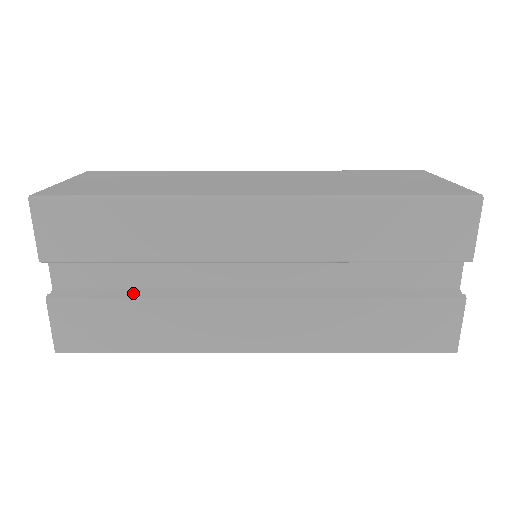
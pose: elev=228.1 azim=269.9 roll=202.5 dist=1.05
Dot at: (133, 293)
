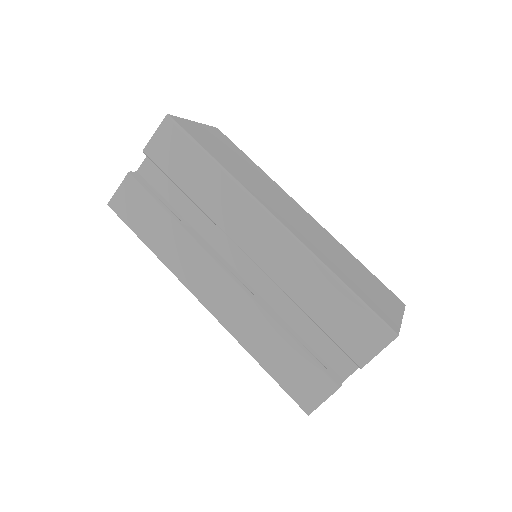
Dot at: (172, 211)
